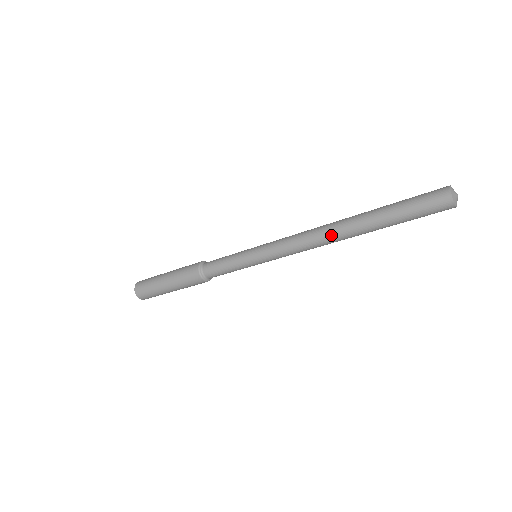
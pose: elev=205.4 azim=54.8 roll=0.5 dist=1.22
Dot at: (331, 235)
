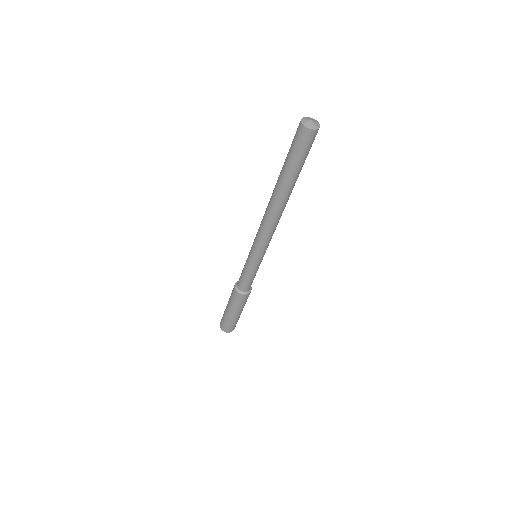
Dot at: (274, 210)
